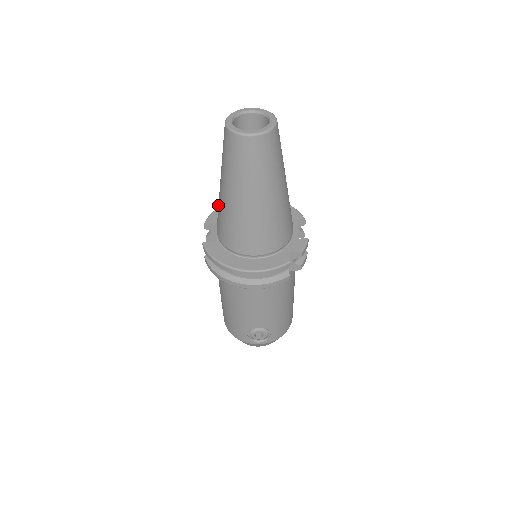
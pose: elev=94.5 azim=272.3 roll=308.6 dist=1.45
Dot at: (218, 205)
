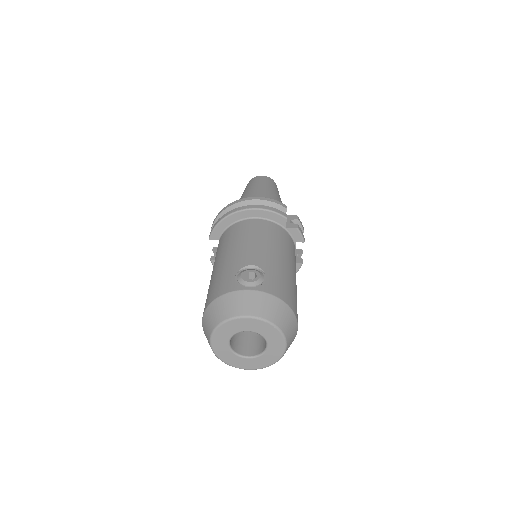
Dot at: occluded
